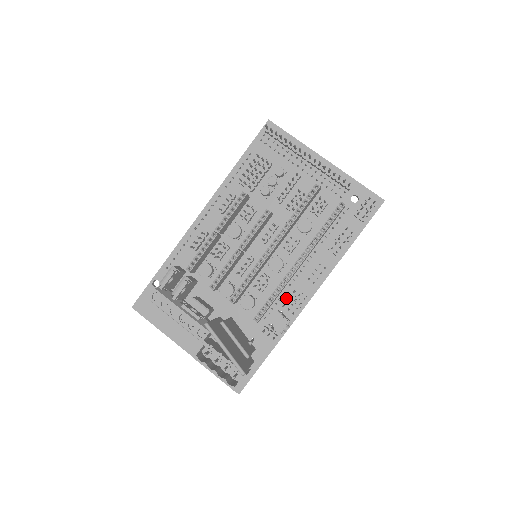
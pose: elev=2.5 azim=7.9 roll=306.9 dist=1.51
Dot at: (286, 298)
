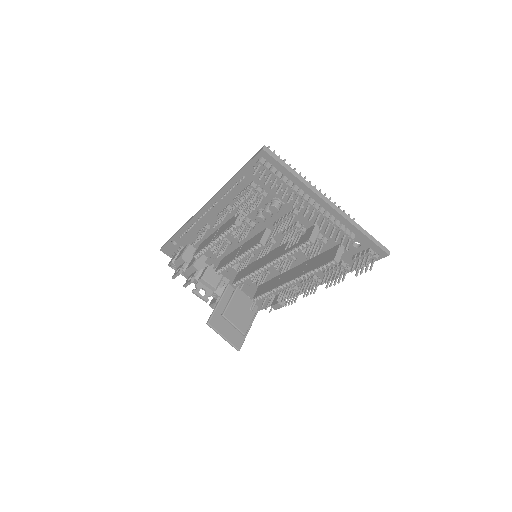
Dot at: occluded
